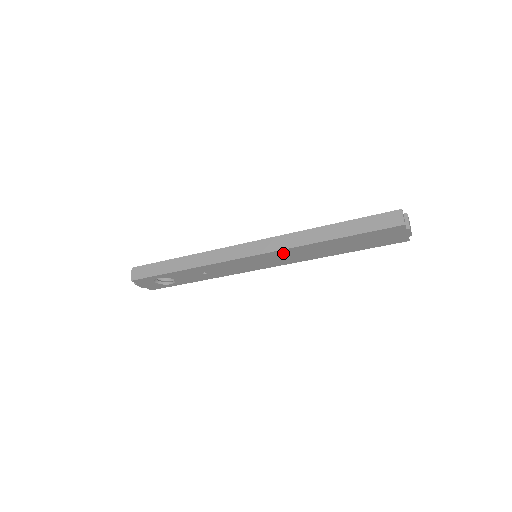
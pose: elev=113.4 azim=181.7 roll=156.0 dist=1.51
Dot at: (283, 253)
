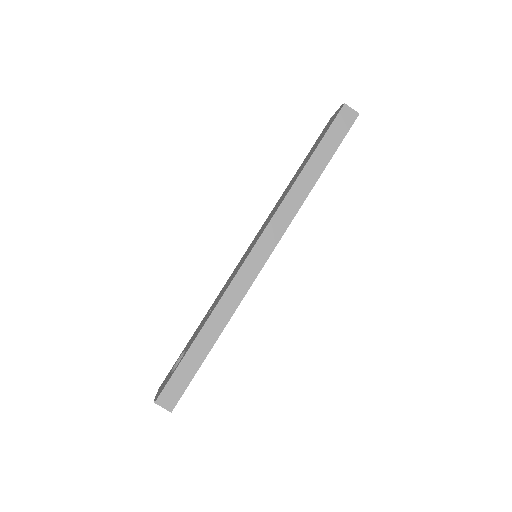
Dot at: occluded
